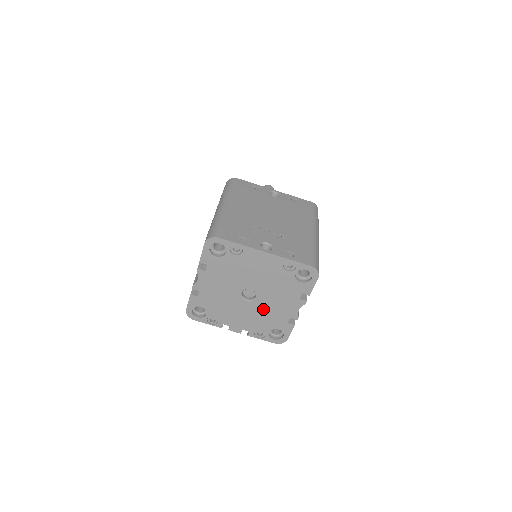
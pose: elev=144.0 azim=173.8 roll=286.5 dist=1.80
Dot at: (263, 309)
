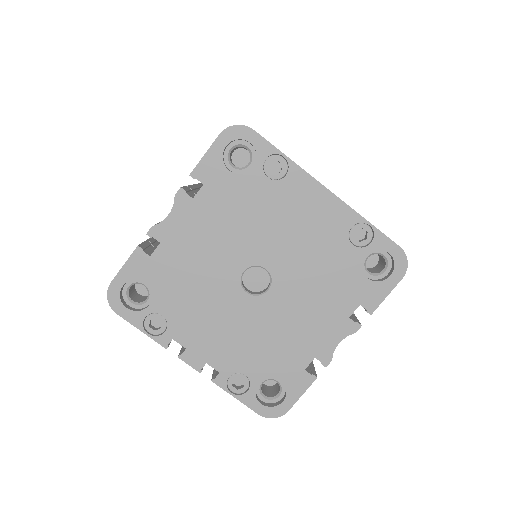
Dot at: (270, 323)
